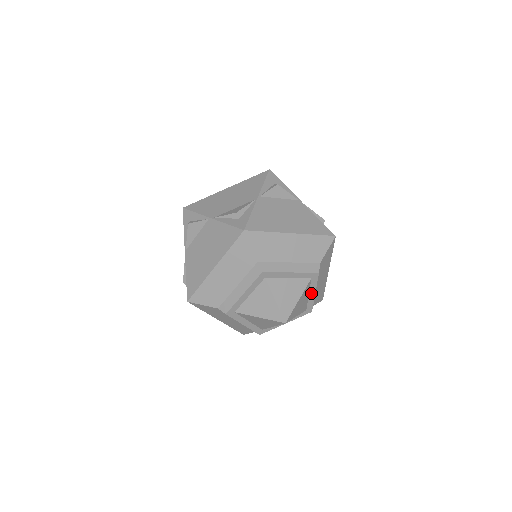
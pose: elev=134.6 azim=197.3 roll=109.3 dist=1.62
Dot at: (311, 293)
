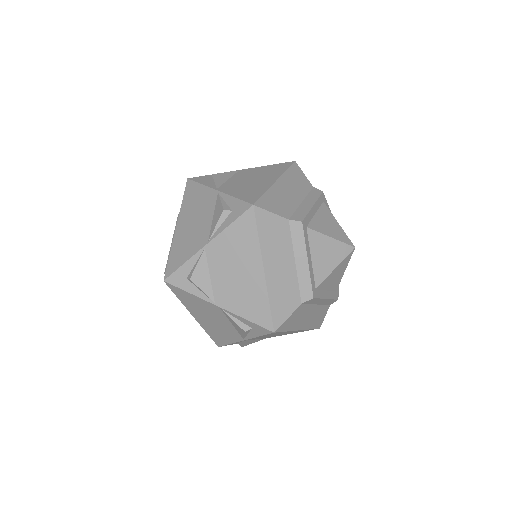
Dot at: occluded
